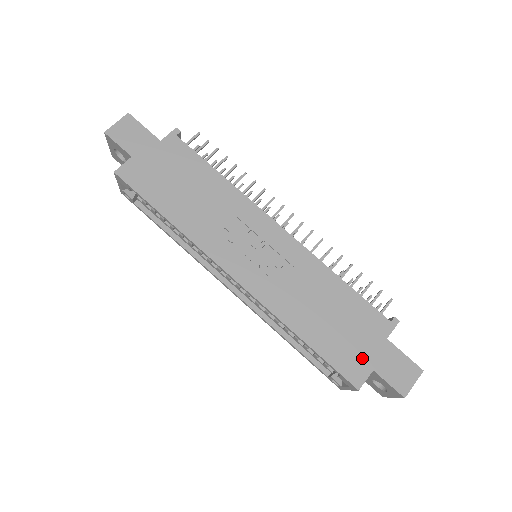
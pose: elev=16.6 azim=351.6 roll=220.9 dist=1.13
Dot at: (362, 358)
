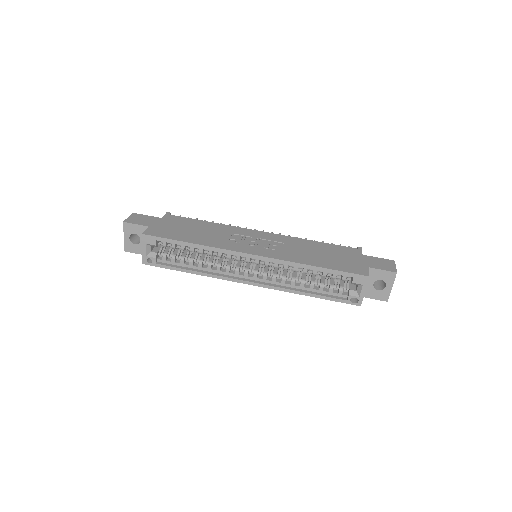
Dot at: (357, 265)
